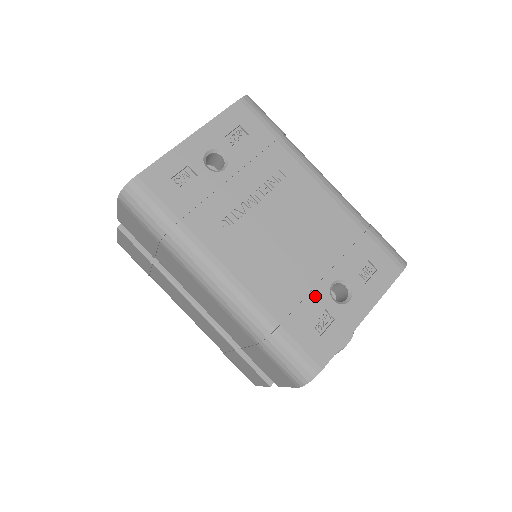
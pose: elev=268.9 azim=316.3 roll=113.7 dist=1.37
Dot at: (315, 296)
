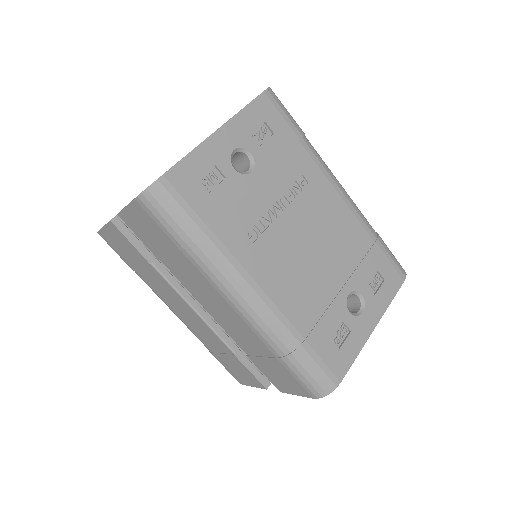
Dot at: (334, 309)
